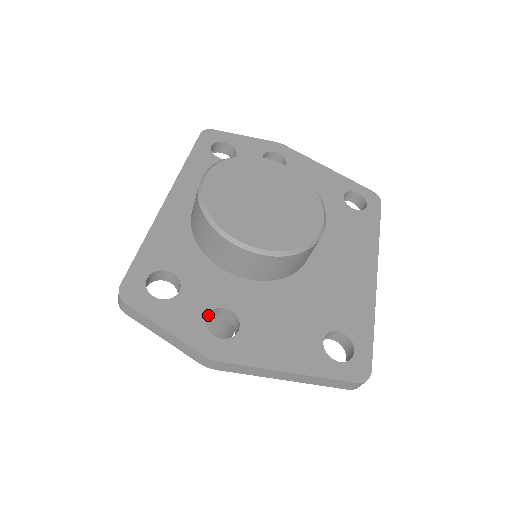
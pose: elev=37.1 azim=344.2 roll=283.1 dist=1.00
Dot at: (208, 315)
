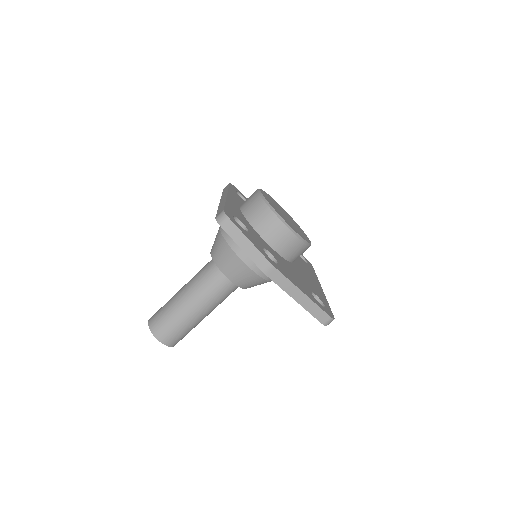
Dot at: occluded
